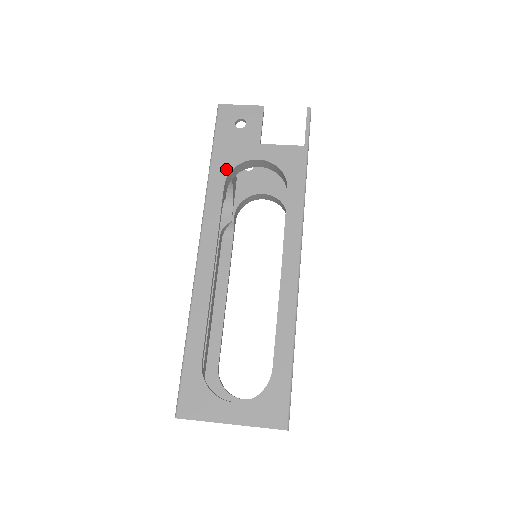
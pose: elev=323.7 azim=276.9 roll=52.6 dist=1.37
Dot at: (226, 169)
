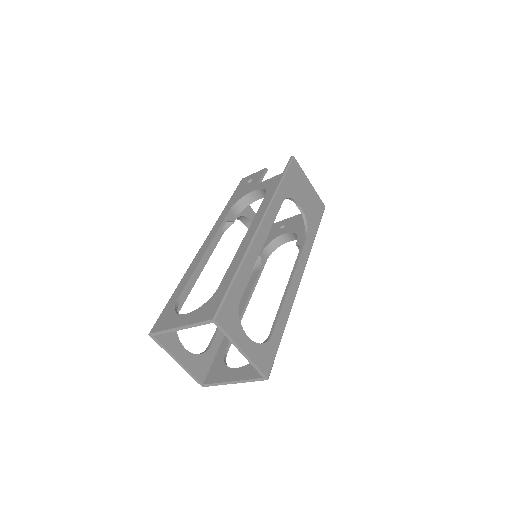
Dot at: (234, 203)
